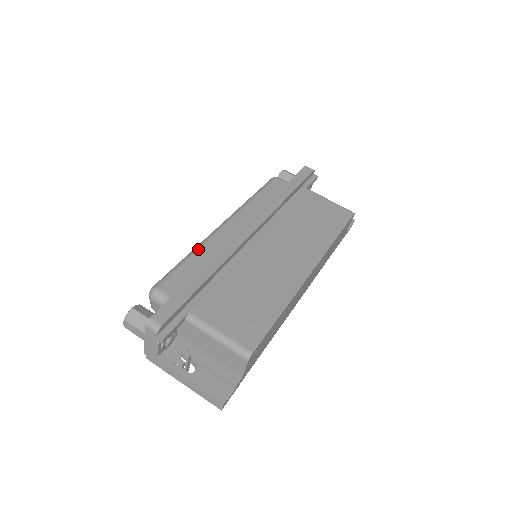
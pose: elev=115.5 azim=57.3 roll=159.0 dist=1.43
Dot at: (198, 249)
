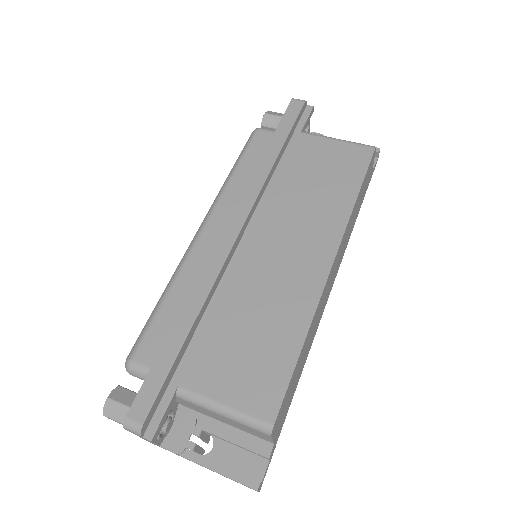
Dot at: (174, 281)
